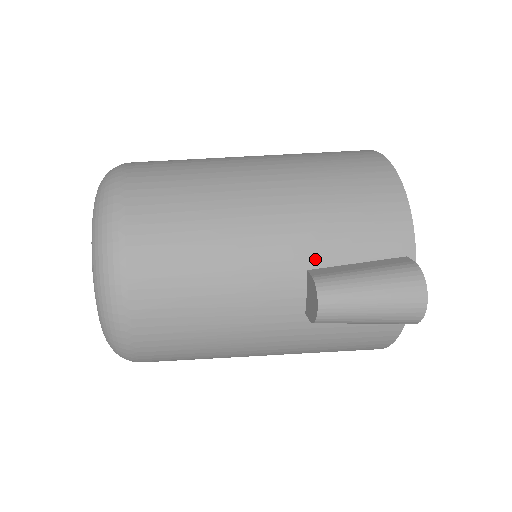
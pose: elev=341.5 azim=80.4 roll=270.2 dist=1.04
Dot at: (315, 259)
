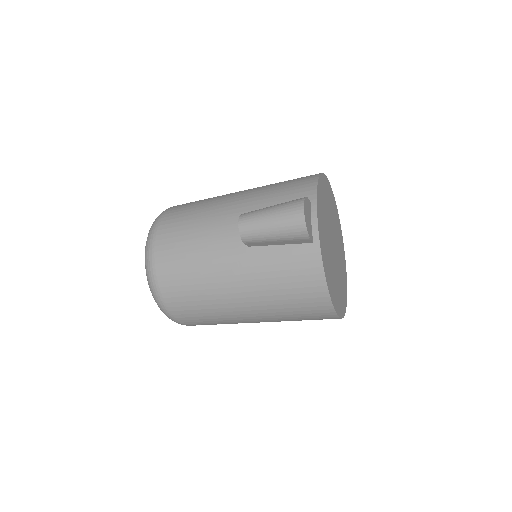
Dot at: occluded
